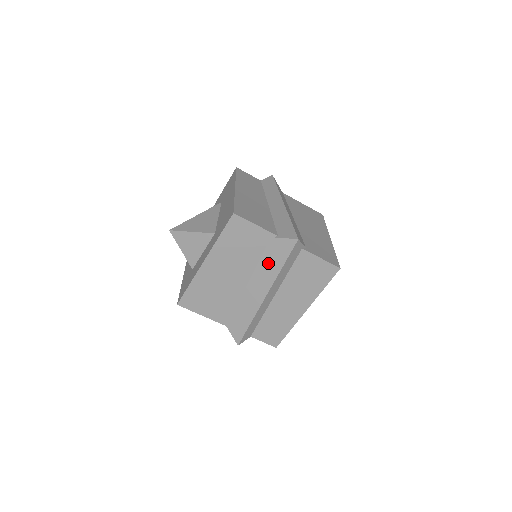
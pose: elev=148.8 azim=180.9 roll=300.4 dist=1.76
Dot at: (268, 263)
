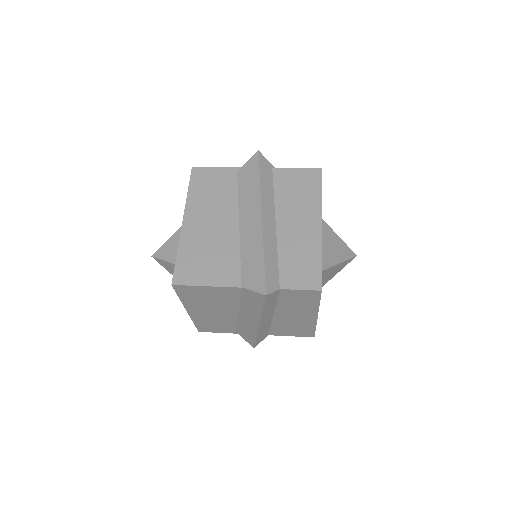
Dot at: (246, 190)
